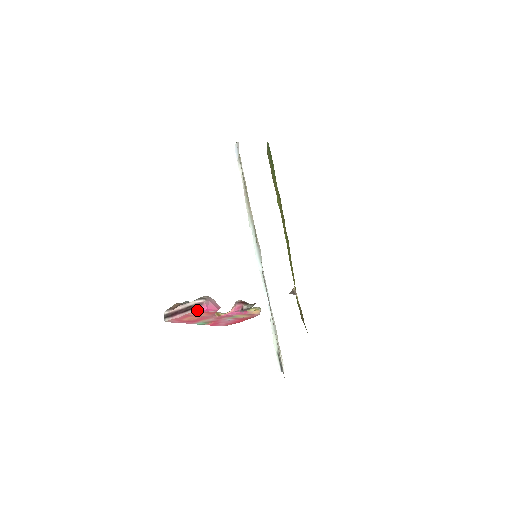
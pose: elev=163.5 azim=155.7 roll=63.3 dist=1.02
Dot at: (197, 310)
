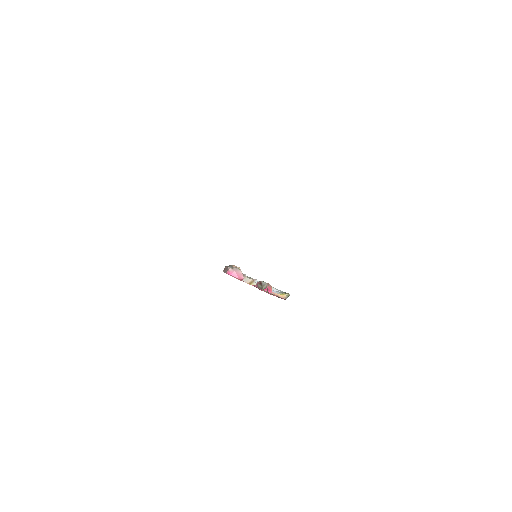
Dot at: (226, 272)
